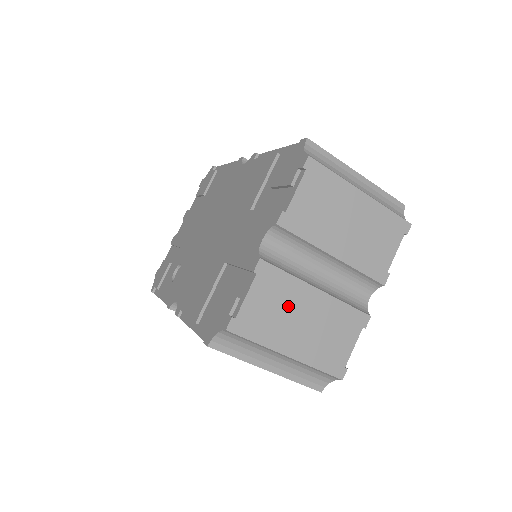
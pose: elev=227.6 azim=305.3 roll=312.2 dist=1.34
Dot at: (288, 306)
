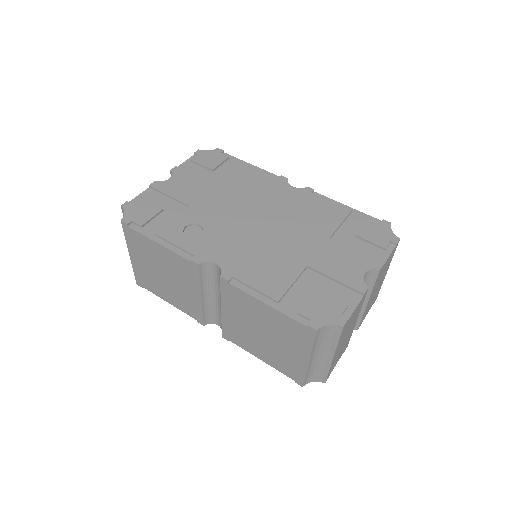
Dot at: occluded
